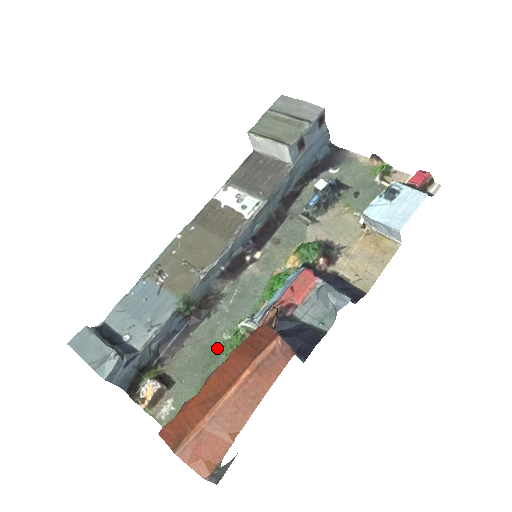
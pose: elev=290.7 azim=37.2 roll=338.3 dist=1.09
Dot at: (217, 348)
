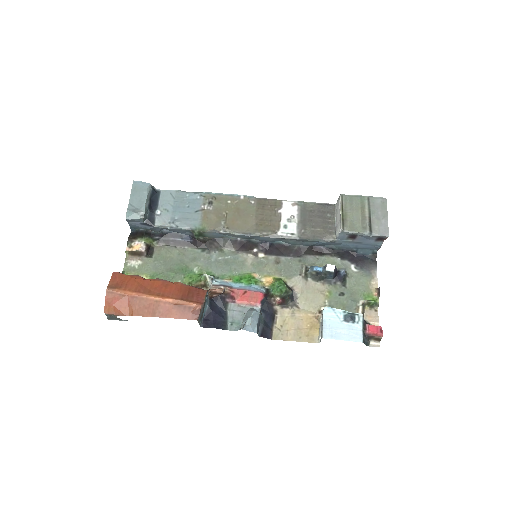
Dot at: (186, 269)
